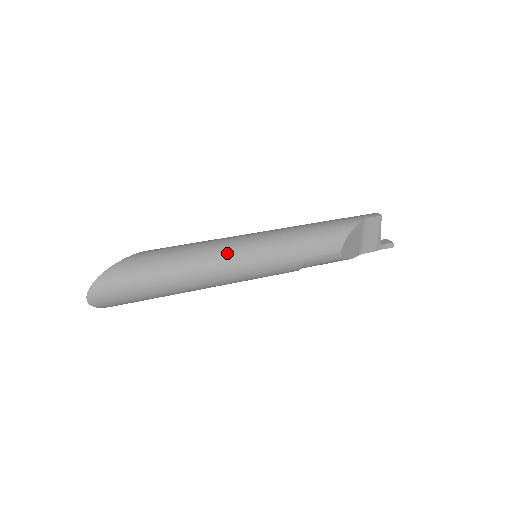
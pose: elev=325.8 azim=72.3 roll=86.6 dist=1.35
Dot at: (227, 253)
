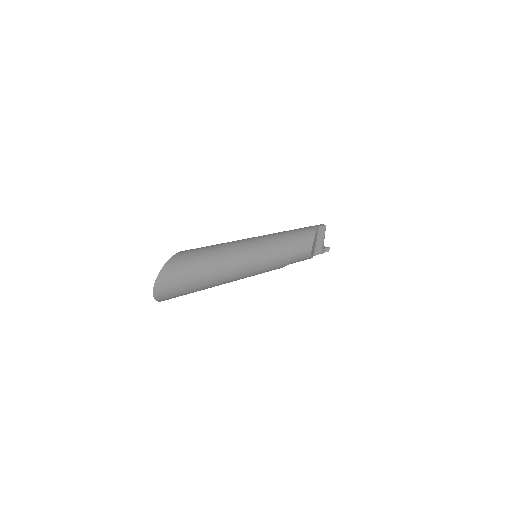
Dot at: (246, 250)
